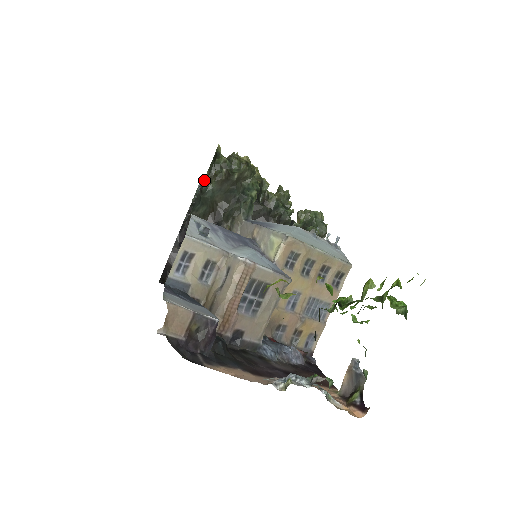
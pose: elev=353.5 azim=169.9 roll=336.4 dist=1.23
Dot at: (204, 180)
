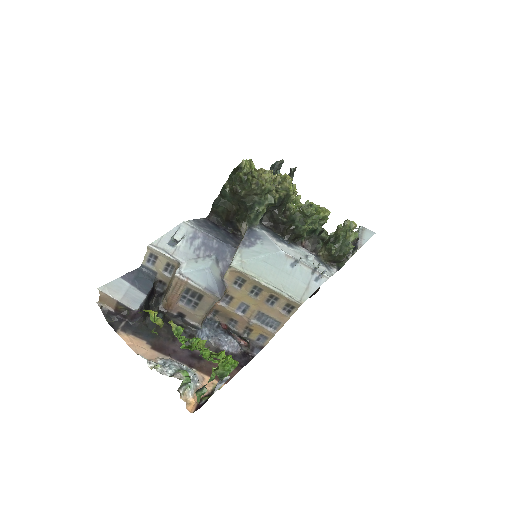
Dot at: (223, 188)
